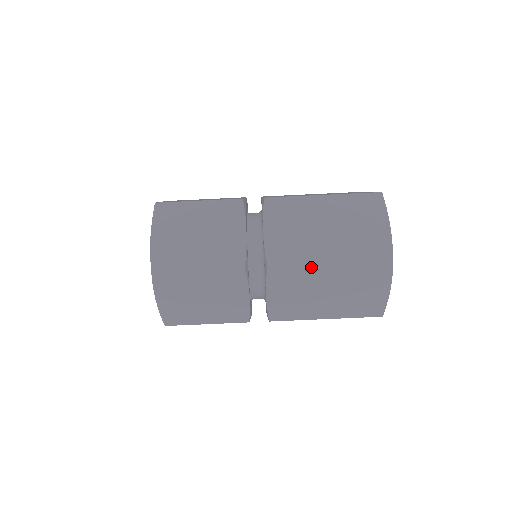
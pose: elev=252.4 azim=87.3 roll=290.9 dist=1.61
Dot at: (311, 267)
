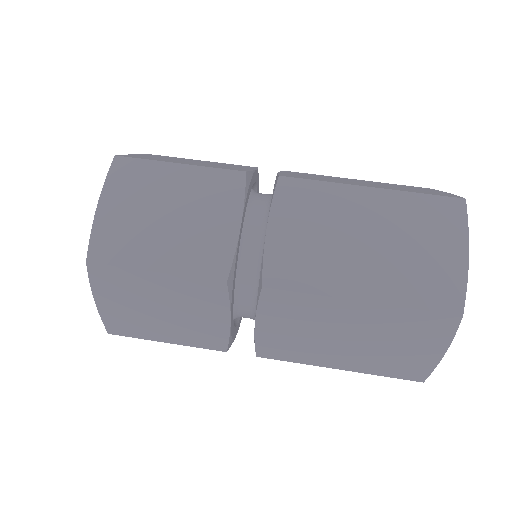
Dot at: (330, 299)
